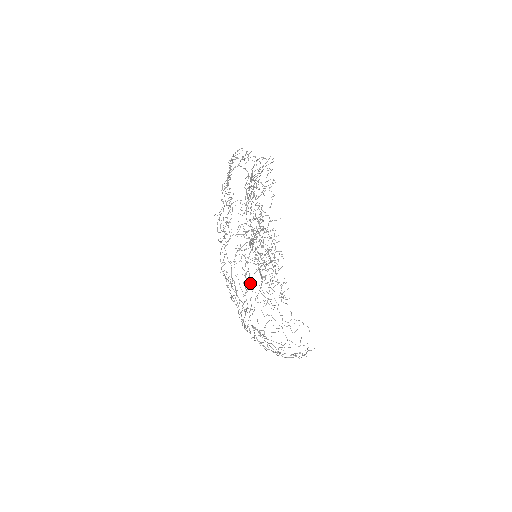
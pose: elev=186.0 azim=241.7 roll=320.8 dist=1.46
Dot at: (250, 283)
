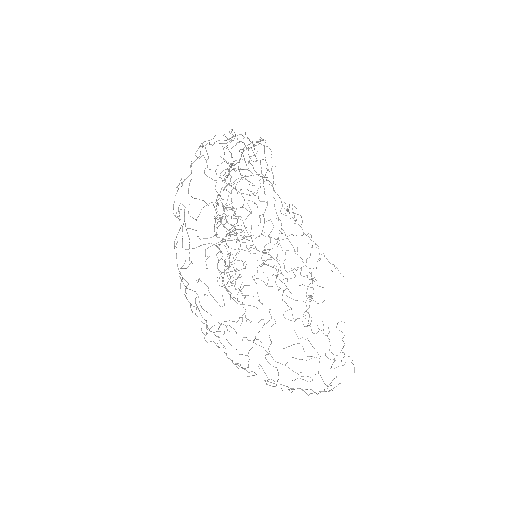
Dot at: occluded
